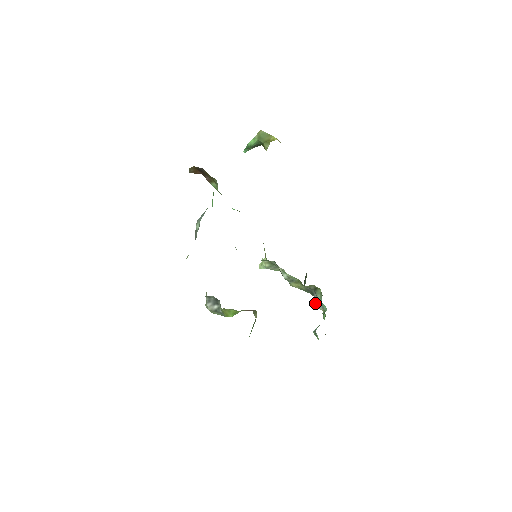
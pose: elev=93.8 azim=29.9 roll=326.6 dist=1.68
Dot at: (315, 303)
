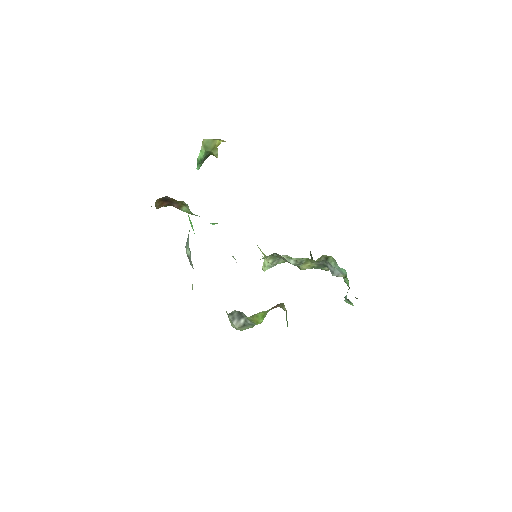
Dot at: (332, 273)
